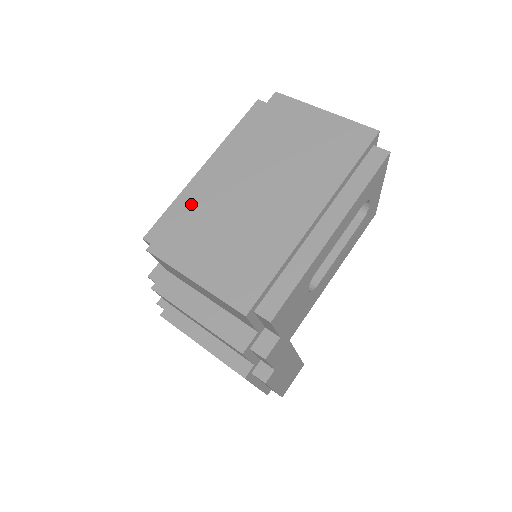
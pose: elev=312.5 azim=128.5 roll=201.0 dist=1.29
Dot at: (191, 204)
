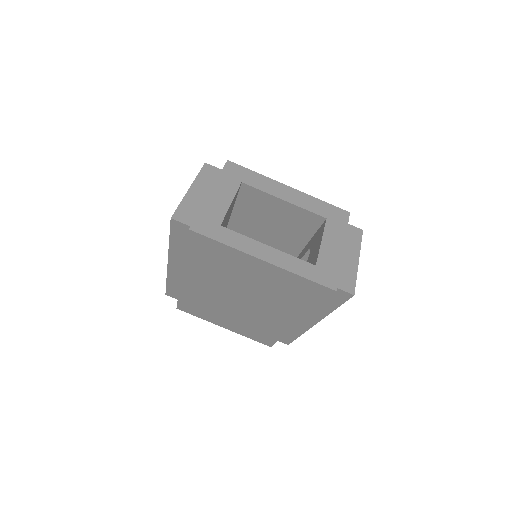
Dot at: (185, 295)
